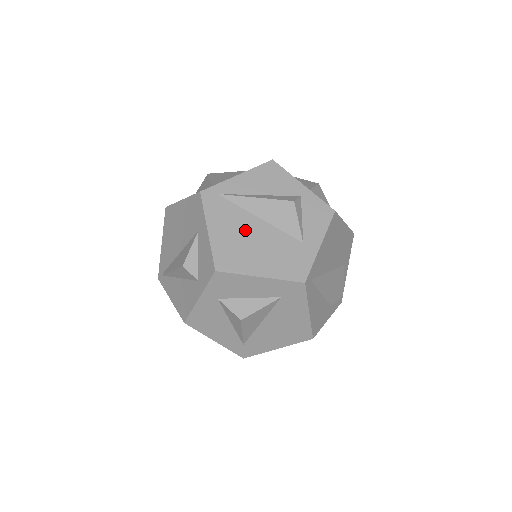
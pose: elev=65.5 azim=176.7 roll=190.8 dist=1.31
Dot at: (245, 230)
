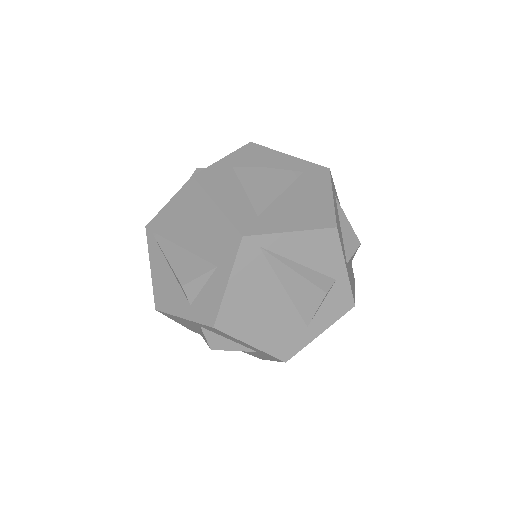
Dot at: (264, 296)
